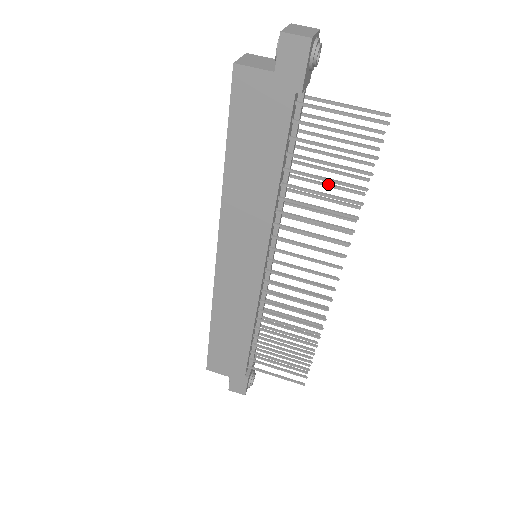
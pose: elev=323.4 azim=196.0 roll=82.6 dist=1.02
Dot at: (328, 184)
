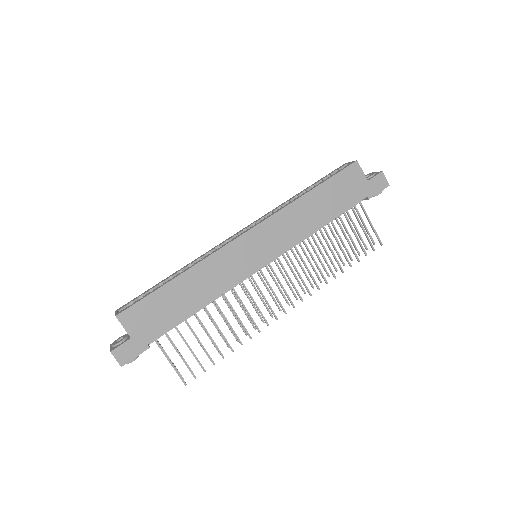
Dot at: occluded
